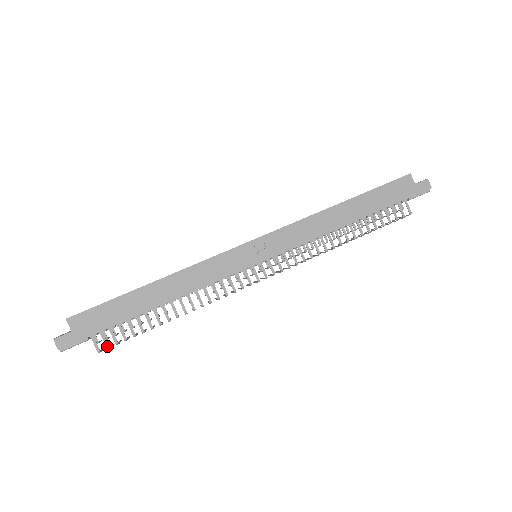
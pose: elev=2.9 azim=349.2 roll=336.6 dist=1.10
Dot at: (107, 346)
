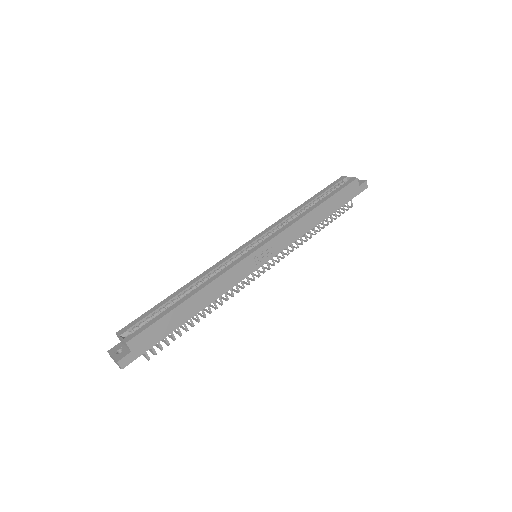
Dot at: (155, 354)
